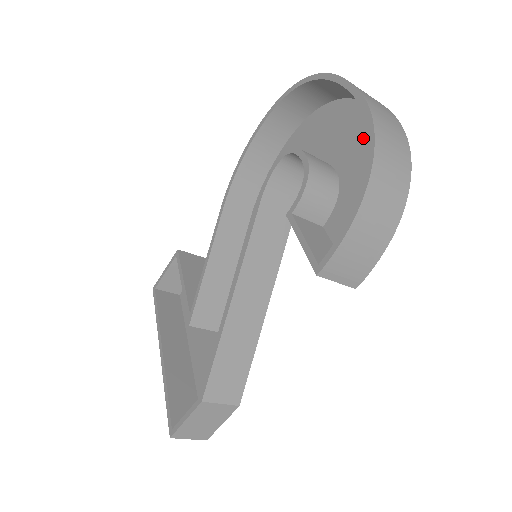
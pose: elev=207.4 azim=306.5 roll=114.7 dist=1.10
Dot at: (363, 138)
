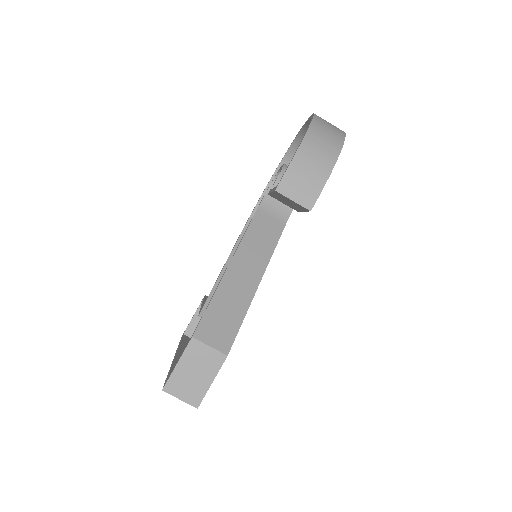
Dot at: occluded
